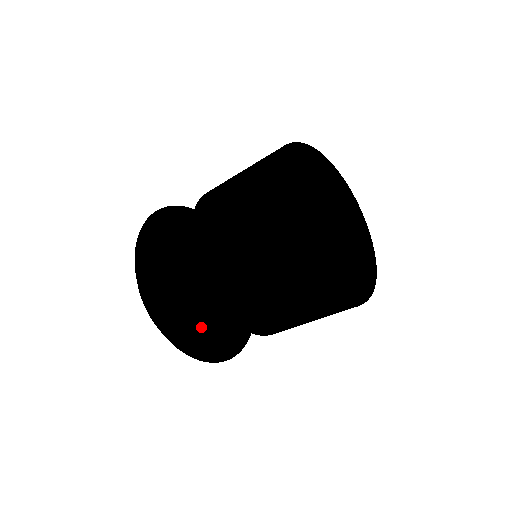
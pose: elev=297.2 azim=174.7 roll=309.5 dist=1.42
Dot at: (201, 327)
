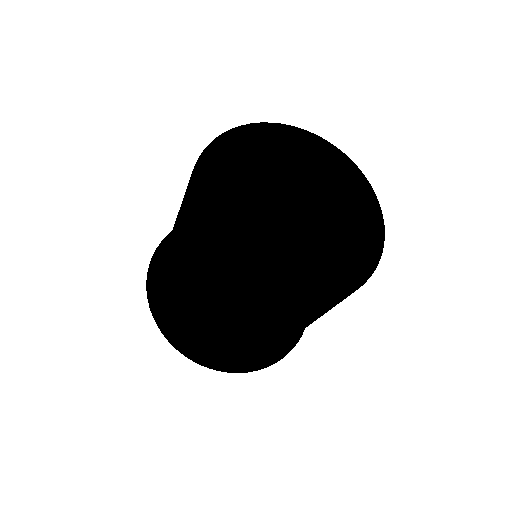
Dot at: (241, 344)
